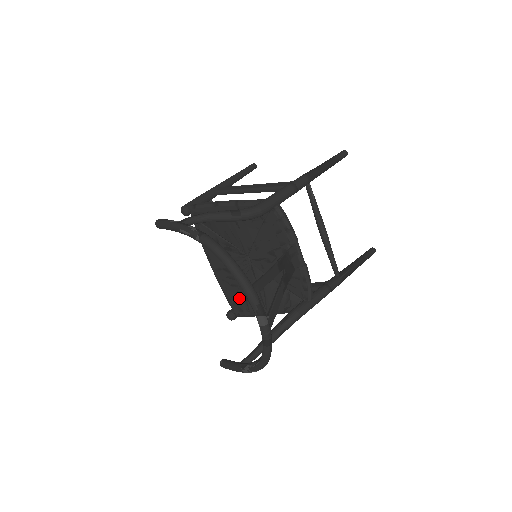
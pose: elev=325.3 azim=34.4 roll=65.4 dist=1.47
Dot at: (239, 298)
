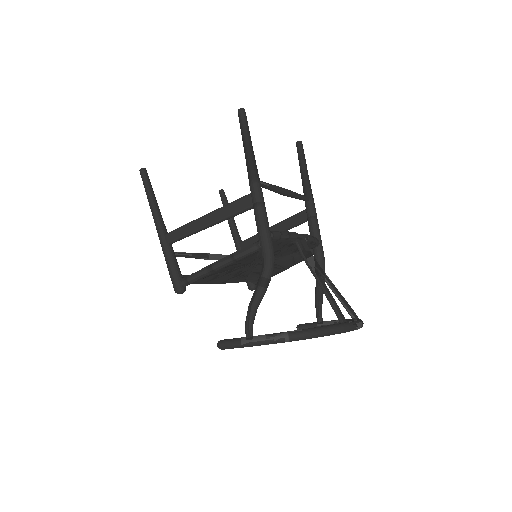
Dot at: (254, 277)
